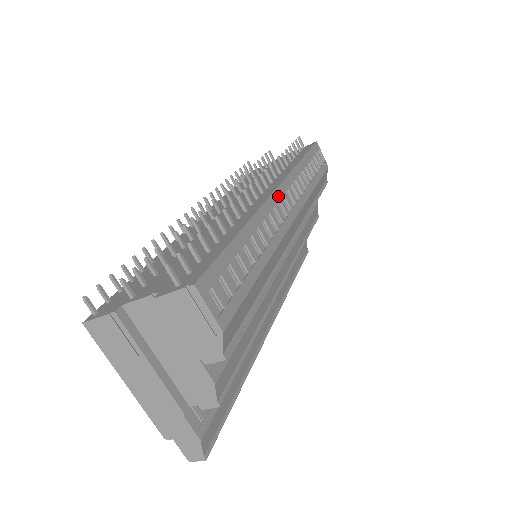
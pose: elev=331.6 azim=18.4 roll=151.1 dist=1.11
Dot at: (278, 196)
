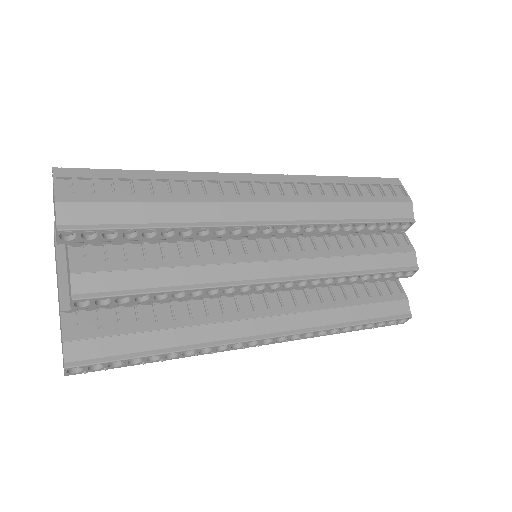
Dot at: (250, 178)
